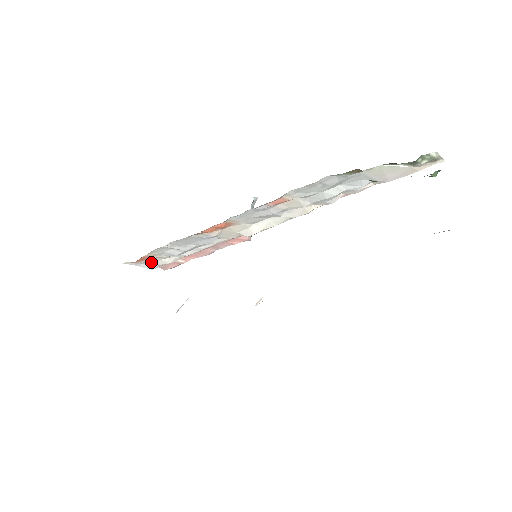
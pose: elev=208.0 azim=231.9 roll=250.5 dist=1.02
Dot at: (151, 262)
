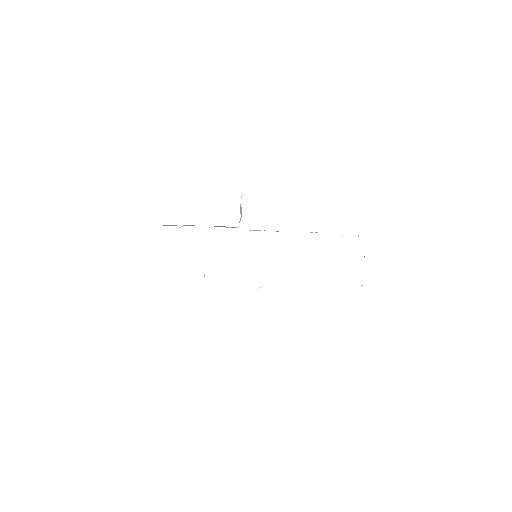
Dot at: occluded
